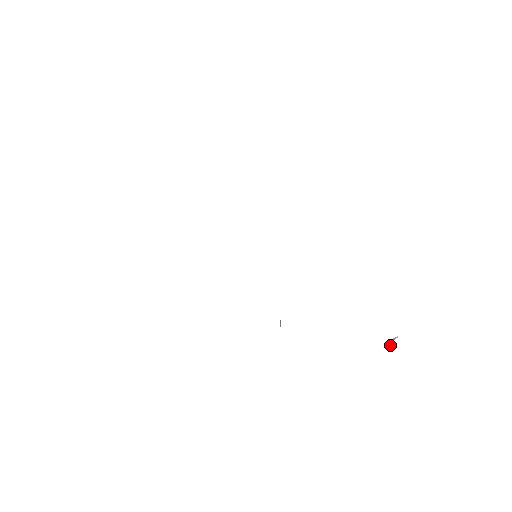
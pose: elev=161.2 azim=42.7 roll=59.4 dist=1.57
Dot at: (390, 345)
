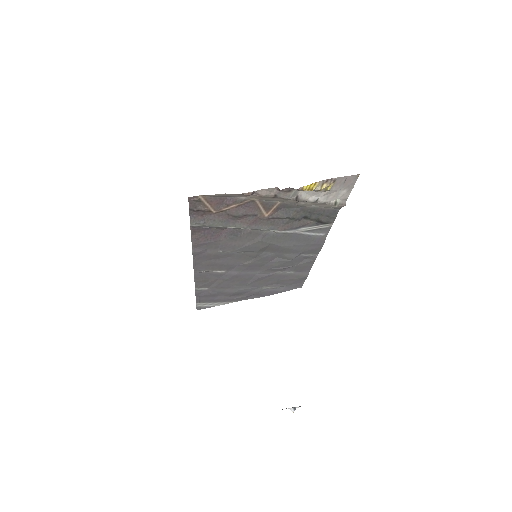
Dot at: occluded
